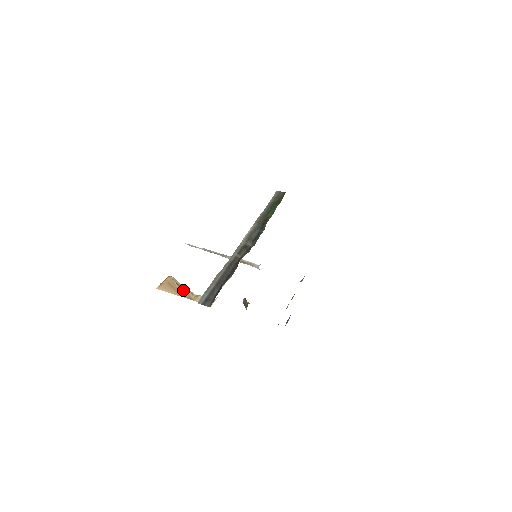
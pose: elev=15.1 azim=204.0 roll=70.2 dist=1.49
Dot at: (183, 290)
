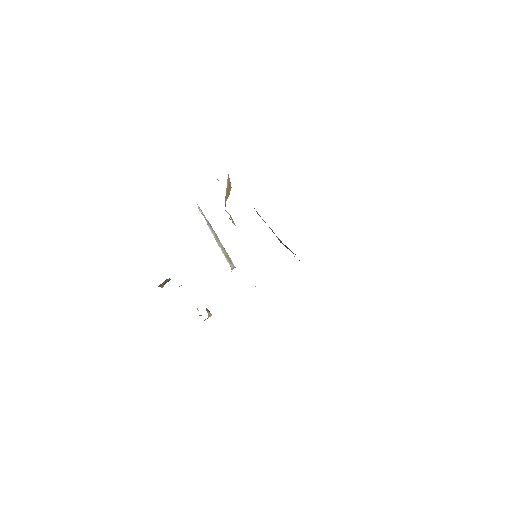
Dot at: occluded
